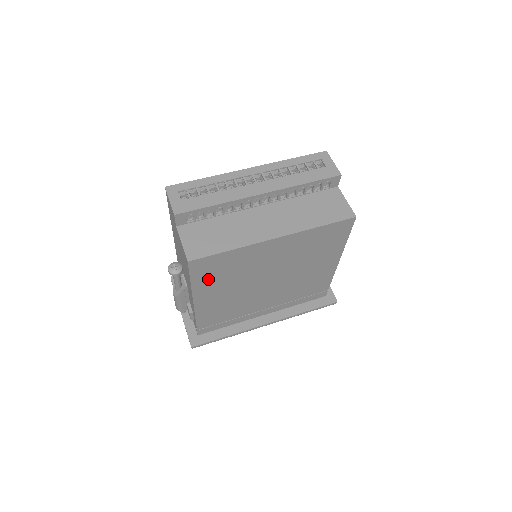
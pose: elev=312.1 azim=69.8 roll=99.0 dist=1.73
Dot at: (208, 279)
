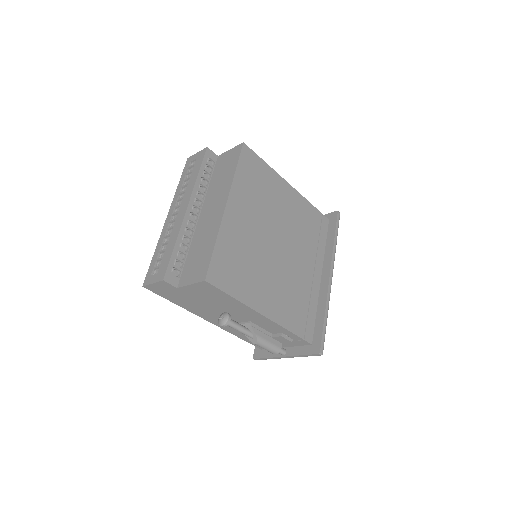
Dot at: (239, 283)
